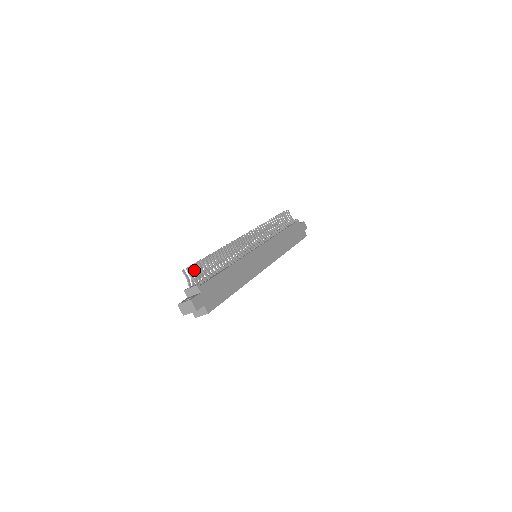
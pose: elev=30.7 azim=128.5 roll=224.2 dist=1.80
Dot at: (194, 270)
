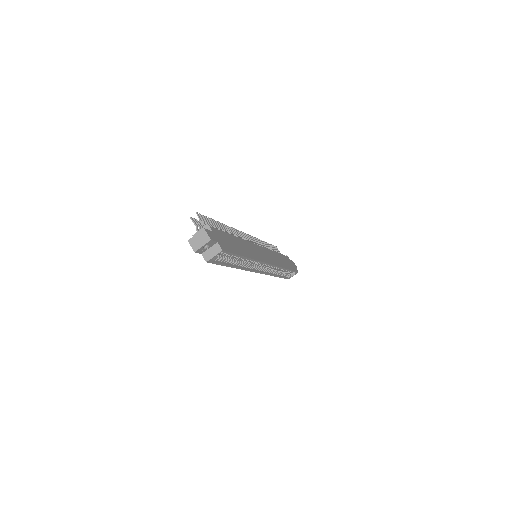
Dot at: (202, 218)
